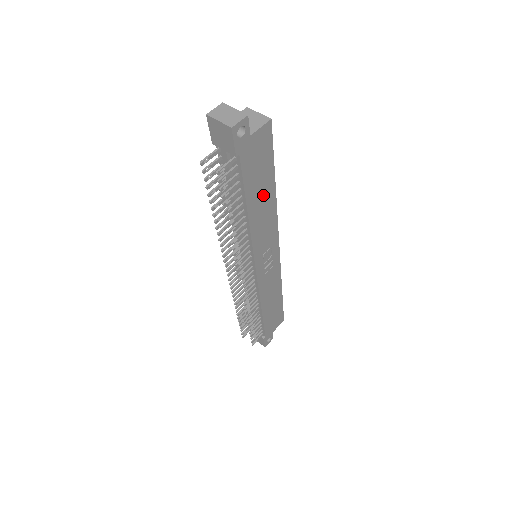
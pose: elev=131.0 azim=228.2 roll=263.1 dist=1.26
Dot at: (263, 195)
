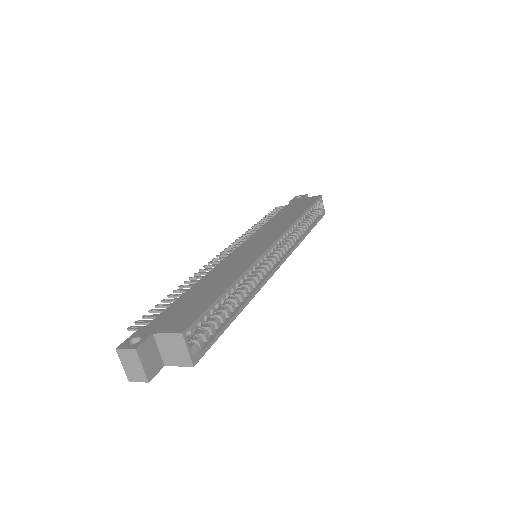
Dot at: occluded
